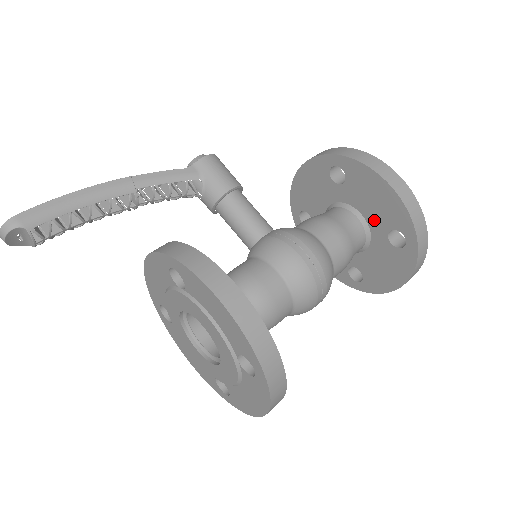
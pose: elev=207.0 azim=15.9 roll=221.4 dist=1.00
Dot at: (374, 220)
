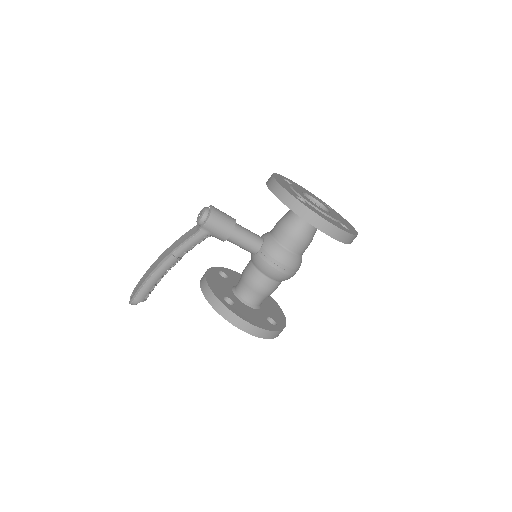
Dot at: occluded
